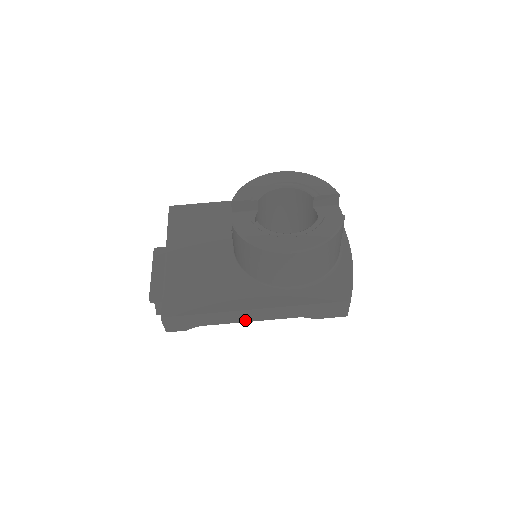
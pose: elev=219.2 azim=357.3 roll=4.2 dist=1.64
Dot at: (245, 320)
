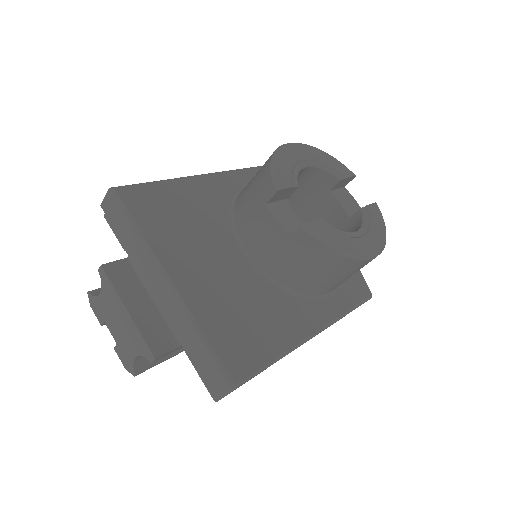
Dot at: occluded
